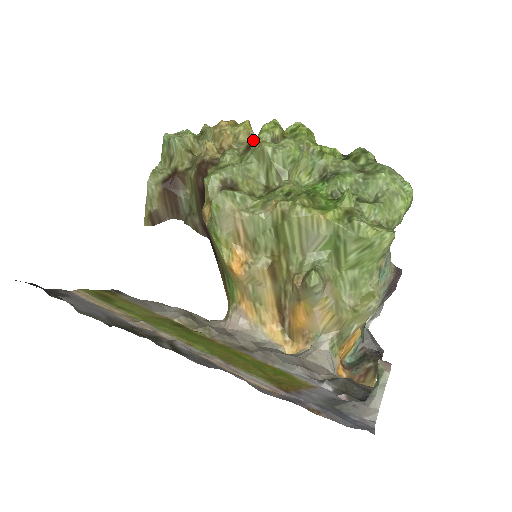
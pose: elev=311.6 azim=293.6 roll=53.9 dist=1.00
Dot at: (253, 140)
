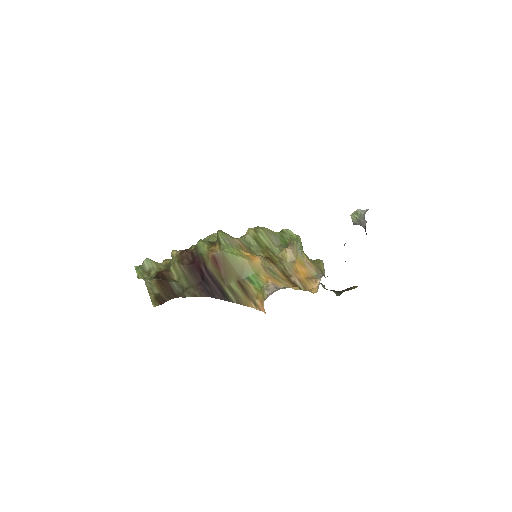
Dot at: occluded
